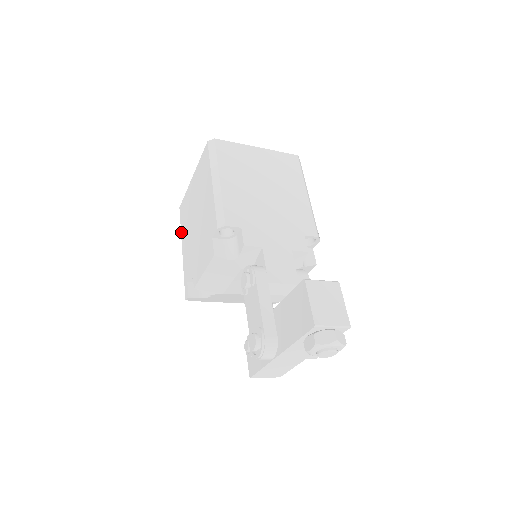
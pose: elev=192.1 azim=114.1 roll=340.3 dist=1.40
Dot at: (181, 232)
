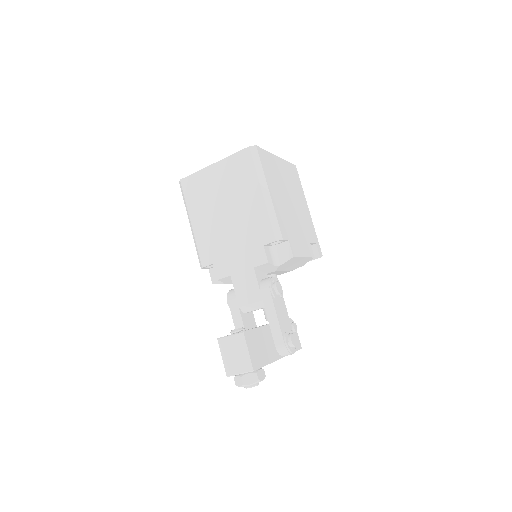
Dot at: occluded
